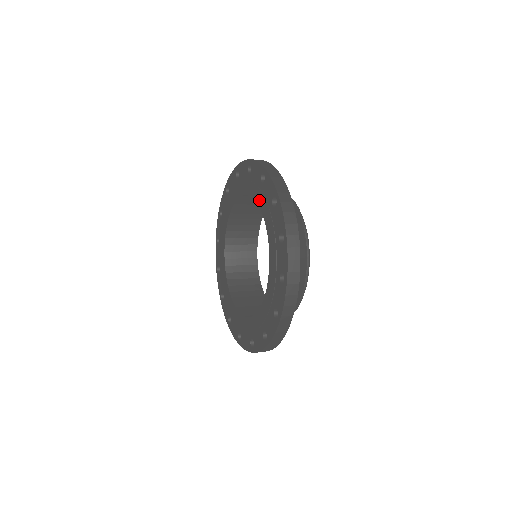
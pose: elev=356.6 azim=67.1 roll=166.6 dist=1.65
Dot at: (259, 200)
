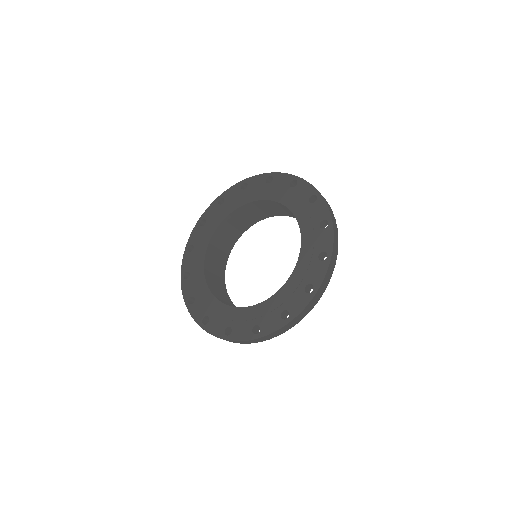
Dot at: (268, 195)
